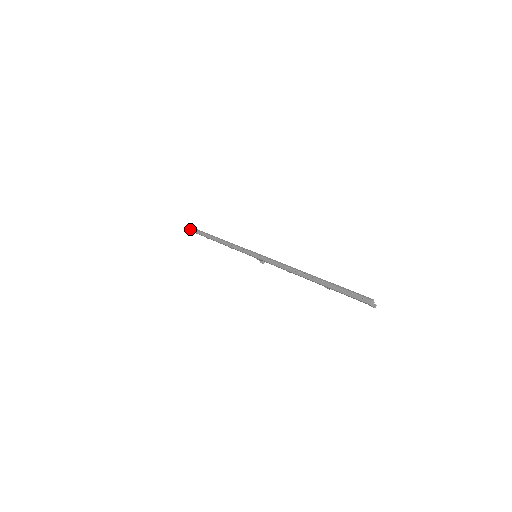
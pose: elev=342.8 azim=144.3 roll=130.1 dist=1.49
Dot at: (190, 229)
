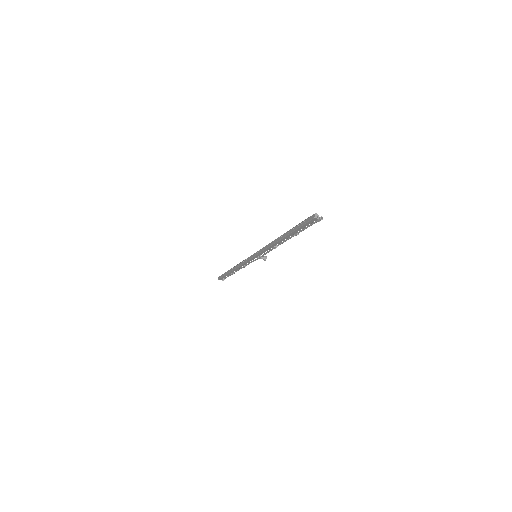
Dot at: (220, 277)
